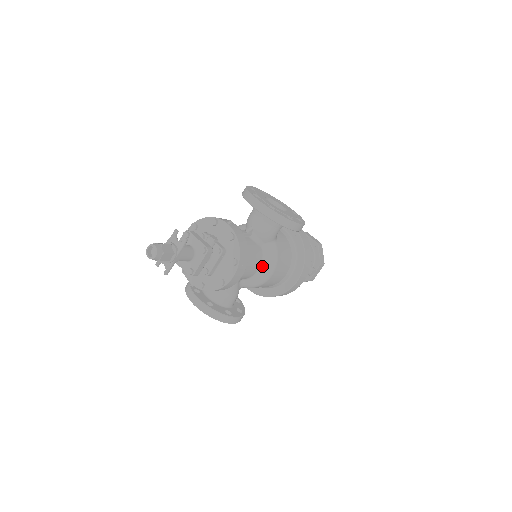
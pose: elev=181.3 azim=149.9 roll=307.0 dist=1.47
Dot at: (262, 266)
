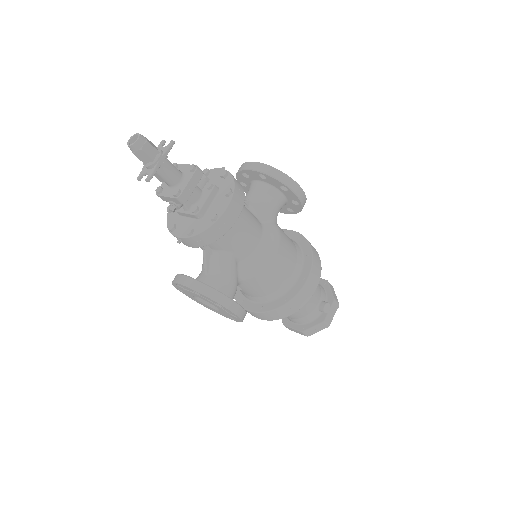
Dot at: (263, 241)
